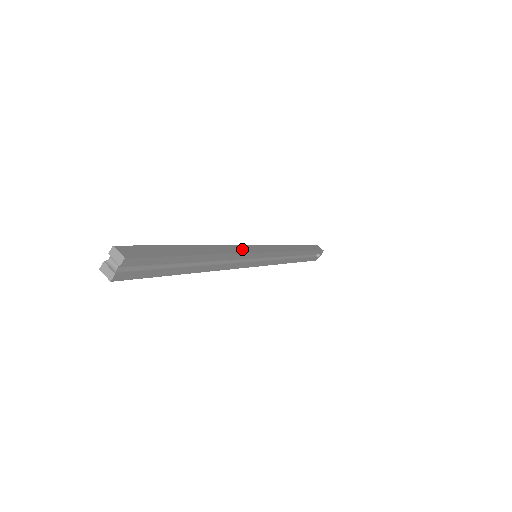
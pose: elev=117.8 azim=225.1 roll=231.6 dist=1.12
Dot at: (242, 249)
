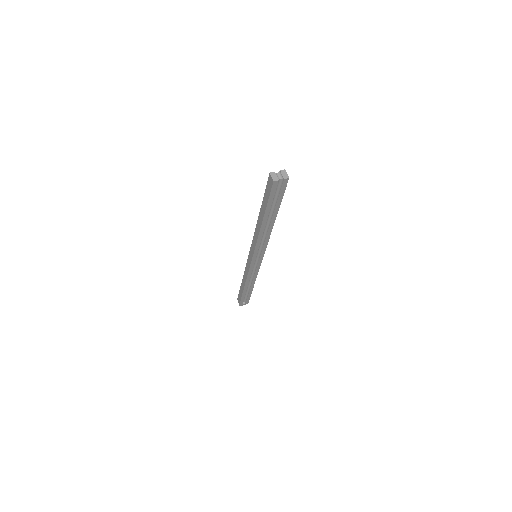
Dot at: occluded
